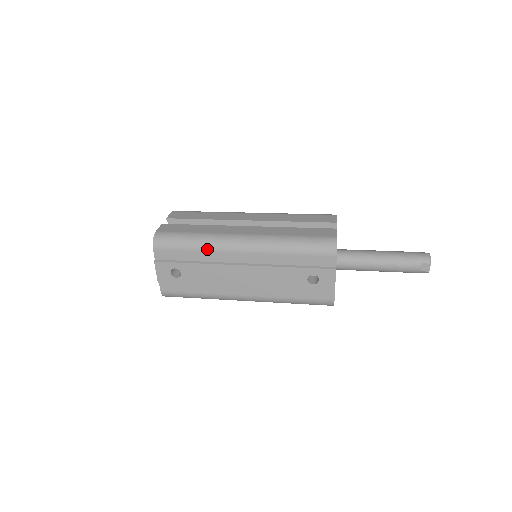
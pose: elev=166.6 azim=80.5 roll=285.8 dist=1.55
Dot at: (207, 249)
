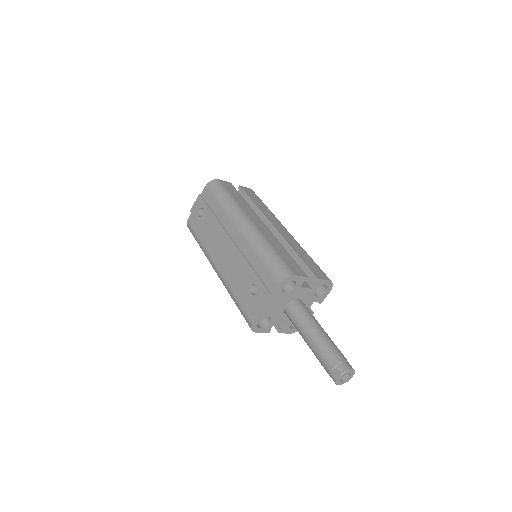
Dot at: (226, 210)
